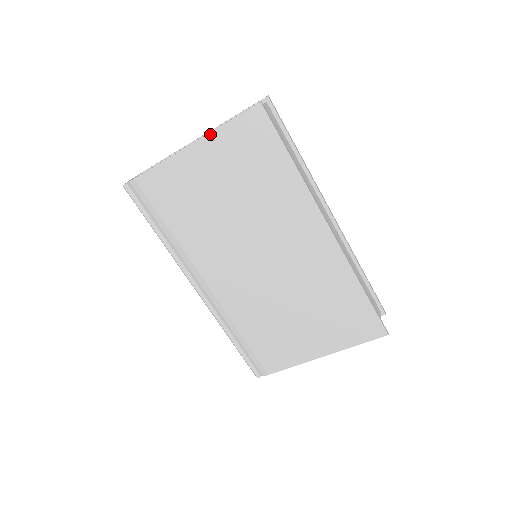
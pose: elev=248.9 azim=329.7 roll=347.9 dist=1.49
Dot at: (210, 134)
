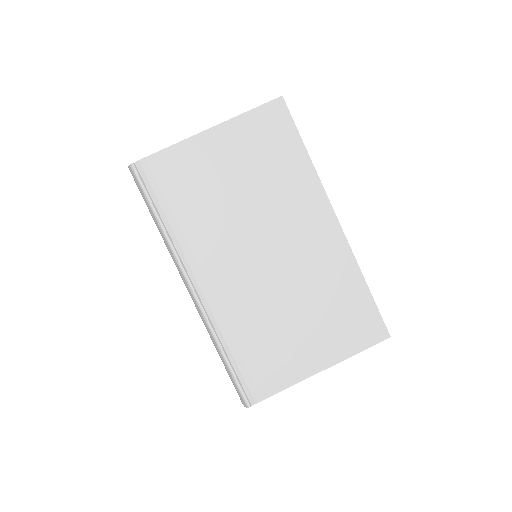
Dot at: (232, 119)
